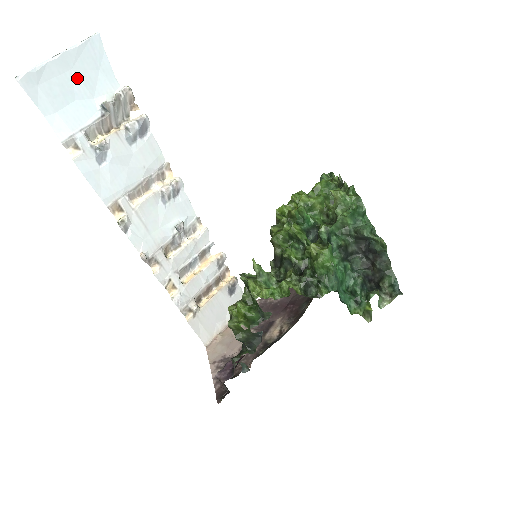
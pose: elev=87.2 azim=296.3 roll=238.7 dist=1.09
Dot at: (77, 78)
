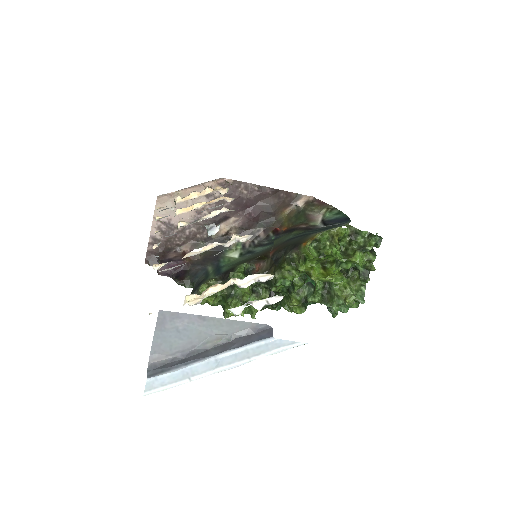
Dot at: occluded
